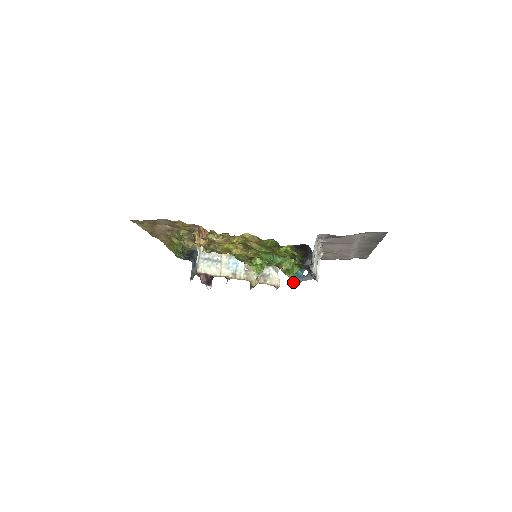
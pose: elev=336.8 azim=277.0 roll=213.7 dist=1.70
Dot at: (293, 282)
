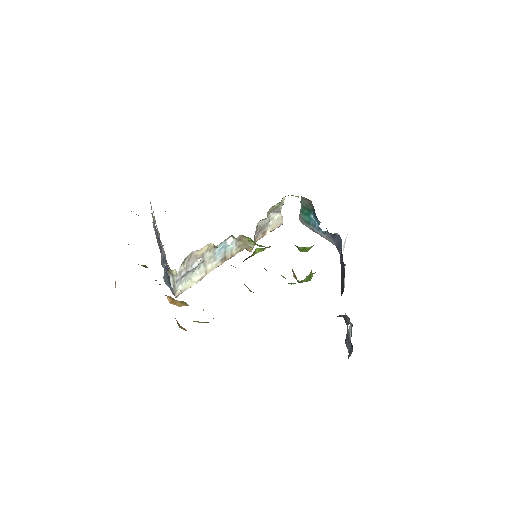
Dot at: (302, 223)
